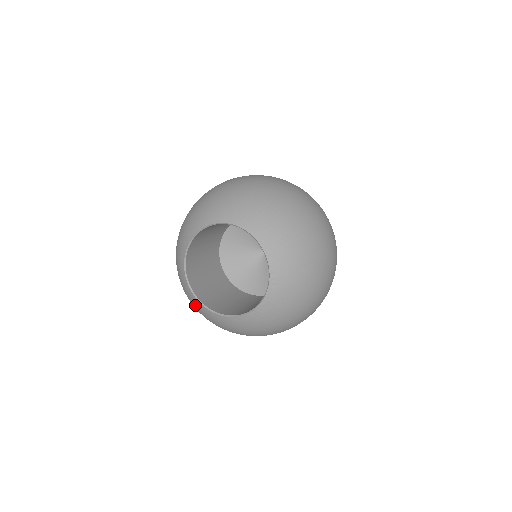
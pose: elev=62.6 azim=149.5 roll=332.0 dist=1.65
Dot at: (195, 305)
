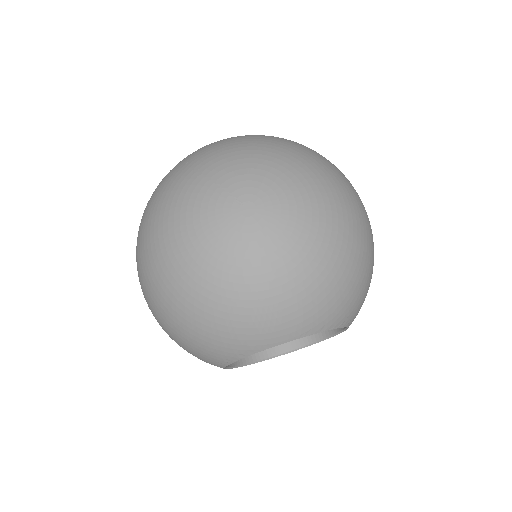
Dot at: occluded
